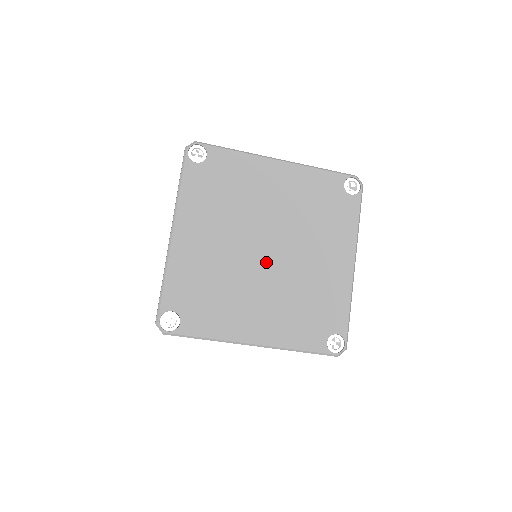
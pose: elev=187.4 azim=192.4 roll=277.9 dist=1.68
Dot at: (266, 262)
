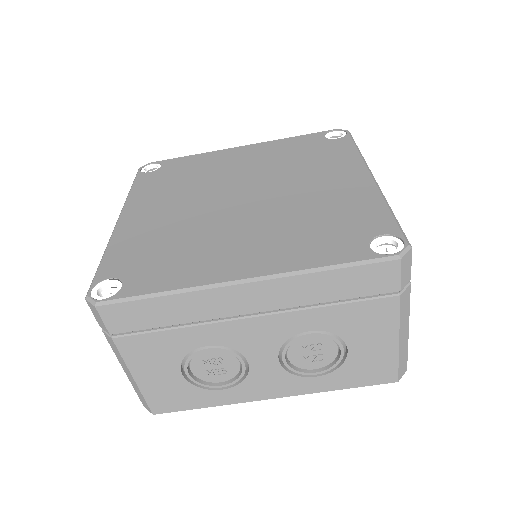
Dot at: (243, 206)
